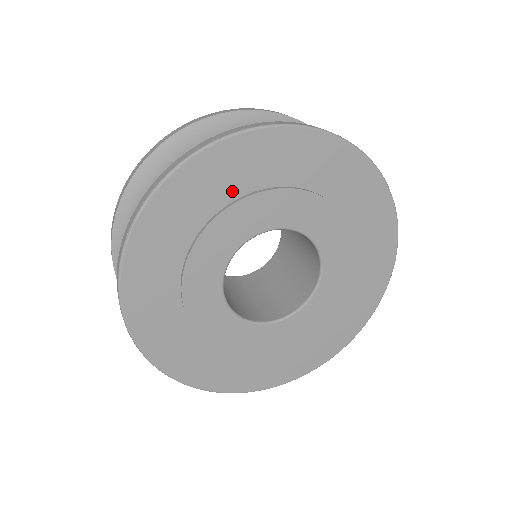
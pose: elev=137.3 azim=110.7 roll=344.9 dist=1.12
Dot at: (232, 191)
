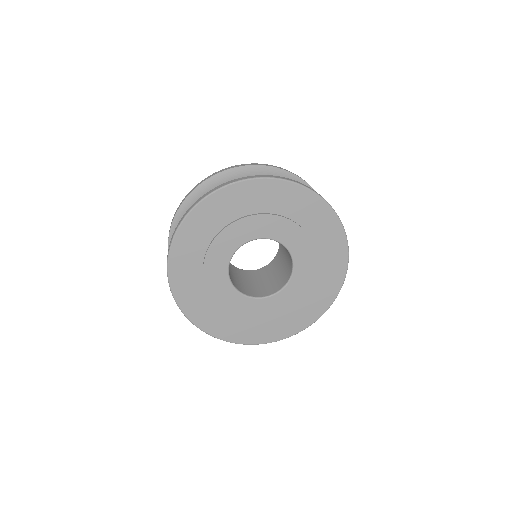
Dot at: (223, 221)
